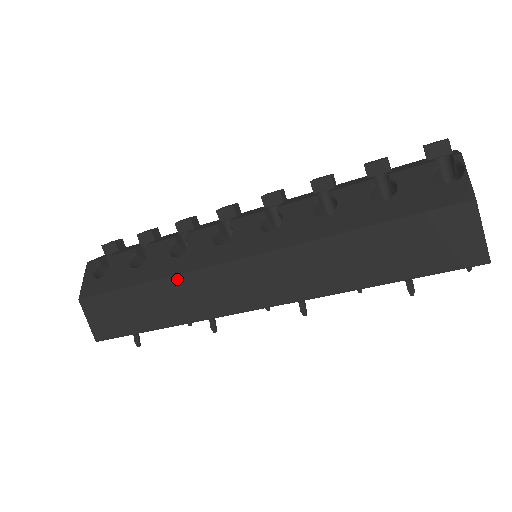
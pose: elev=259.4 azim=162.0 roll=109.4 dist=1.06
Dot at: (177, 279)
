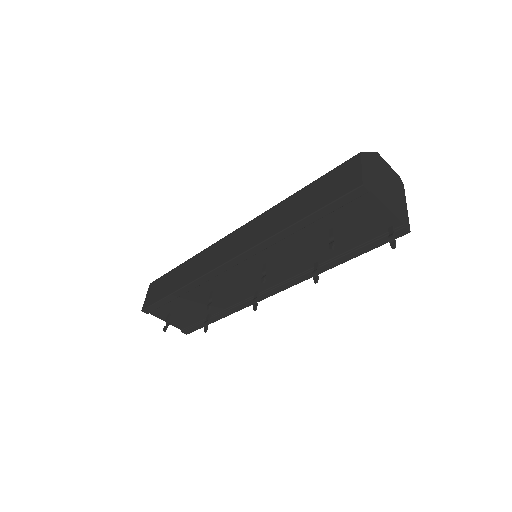
Dot at: (200, 254)
